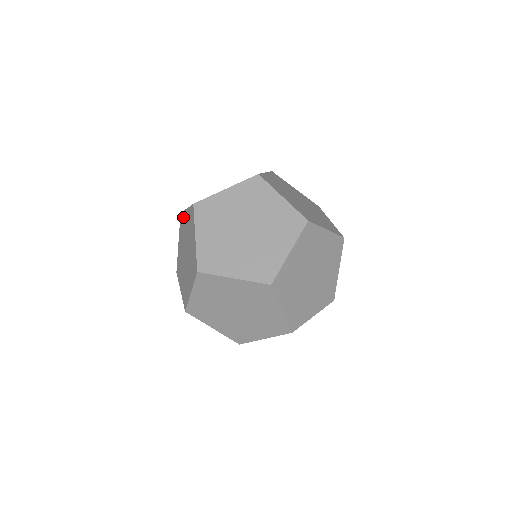
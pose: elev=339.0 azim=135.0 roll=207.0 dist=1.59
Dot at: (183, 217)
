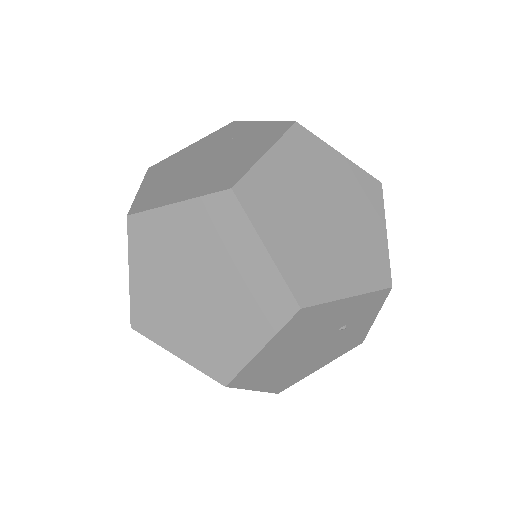
Dot at: occluded
